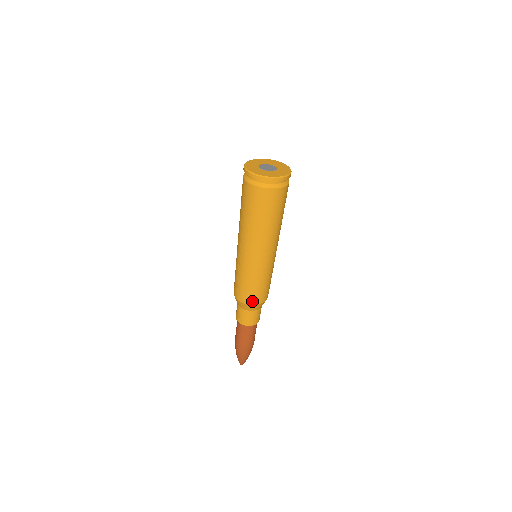
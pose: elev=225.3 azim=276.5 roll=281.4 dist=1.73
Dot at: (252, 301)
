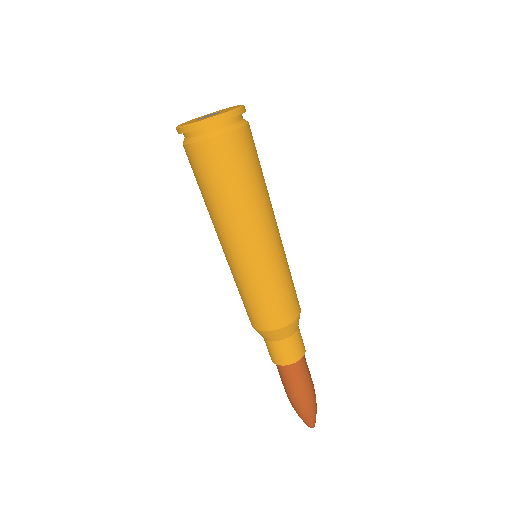
Dot at: (277, 323)
